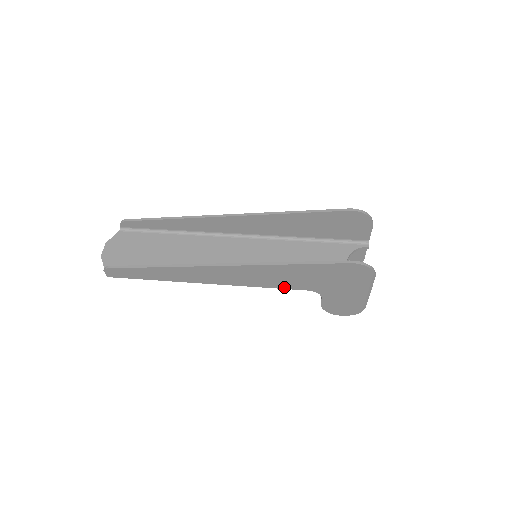
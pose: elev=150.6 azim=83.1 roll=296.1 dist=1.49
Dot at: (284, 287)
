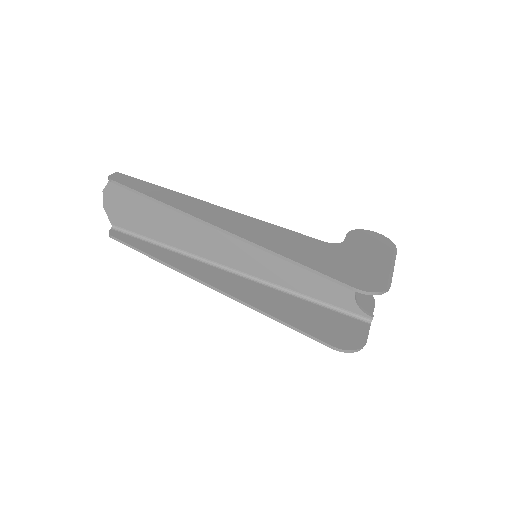
Dot at: (283, 292)
